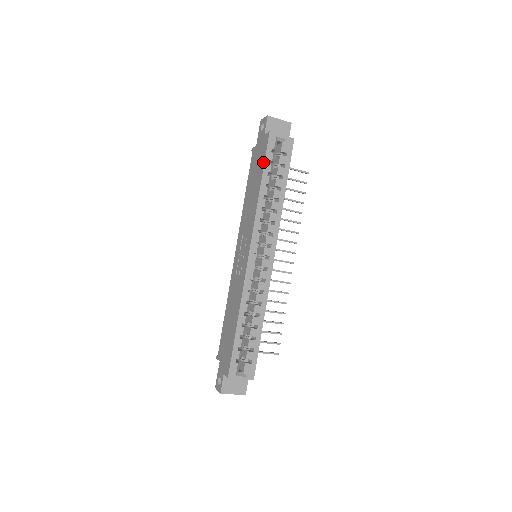
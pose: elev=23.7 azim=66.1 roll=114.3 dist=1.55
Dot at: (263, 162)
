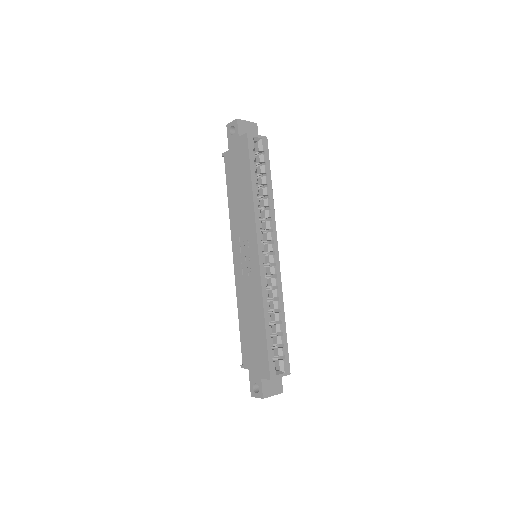
Dot at: (248, 163)
